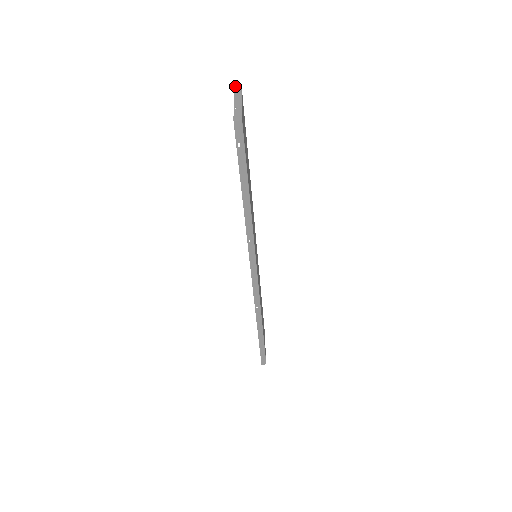
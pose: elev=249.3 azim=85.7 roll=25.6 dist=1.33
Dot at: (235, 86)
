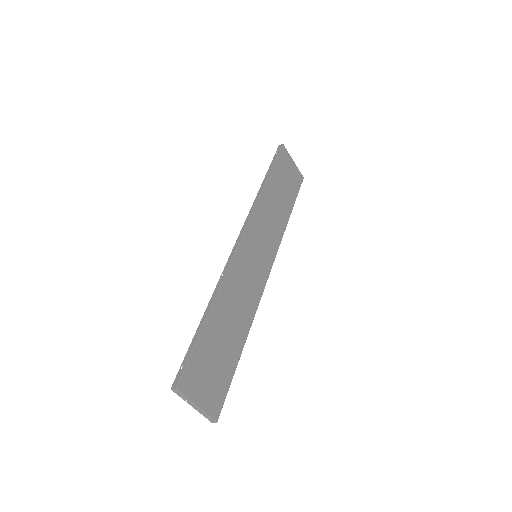
Dot at: (173, 391)
